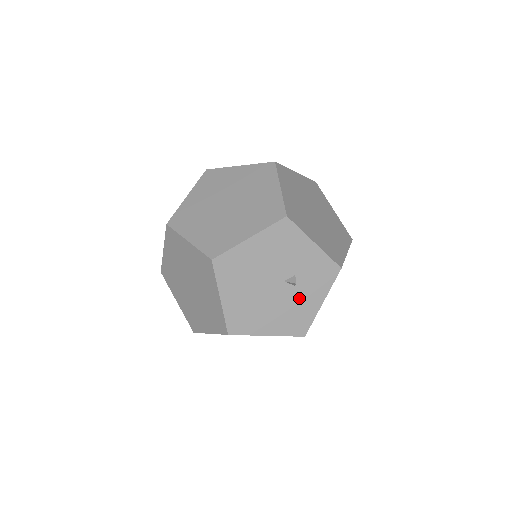
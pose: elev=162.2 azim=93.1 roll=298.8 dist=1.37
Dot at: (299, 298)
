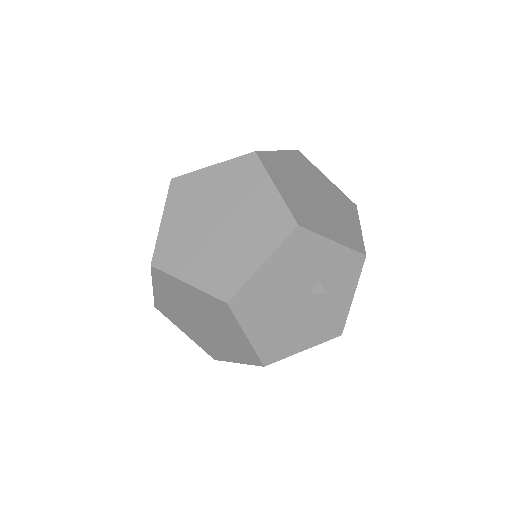
Dot at: (329, 302)
